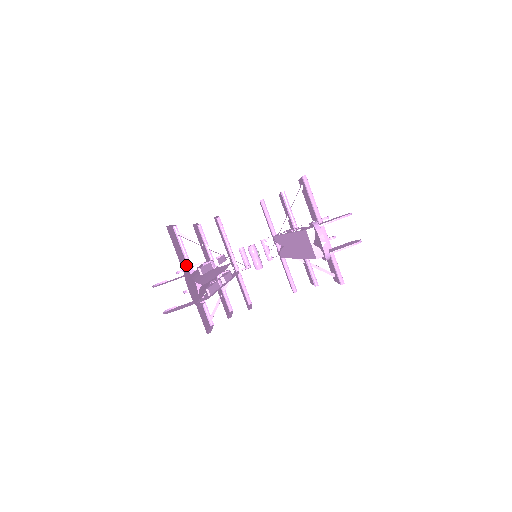
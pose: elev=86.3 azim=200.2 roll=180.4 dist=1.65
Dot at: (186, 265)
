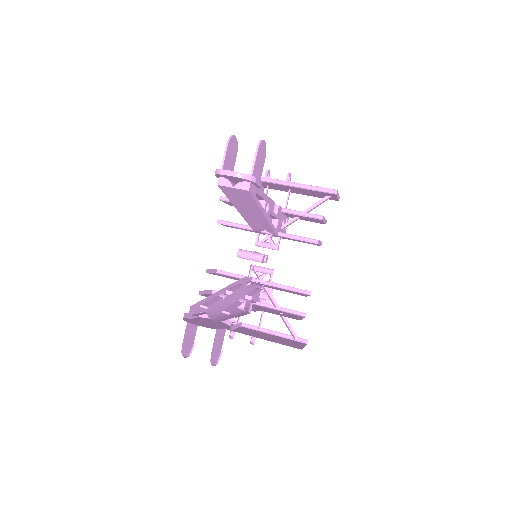
Dot at: occluded
